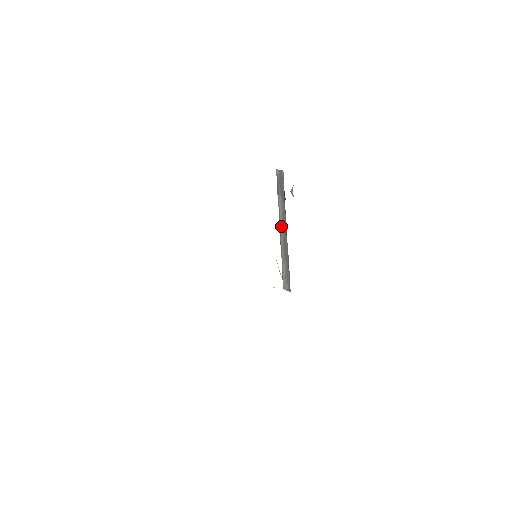
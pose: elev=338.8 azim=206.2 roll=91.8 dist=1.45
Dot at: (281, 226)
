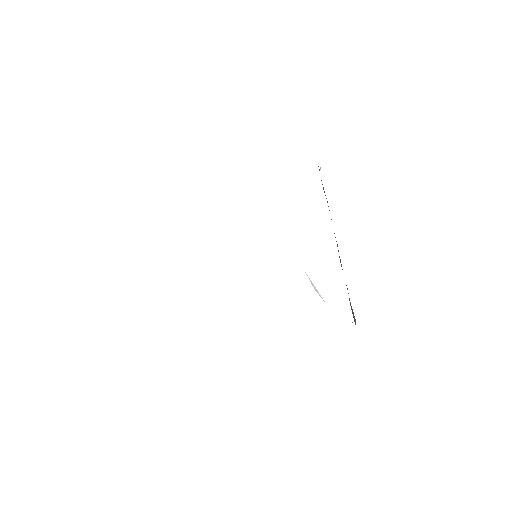
Dot at: occluded
